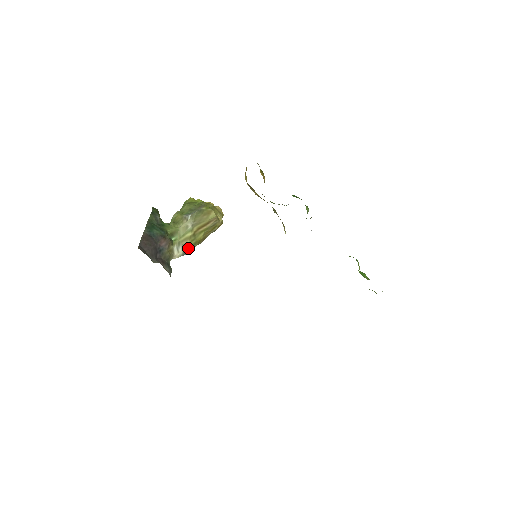
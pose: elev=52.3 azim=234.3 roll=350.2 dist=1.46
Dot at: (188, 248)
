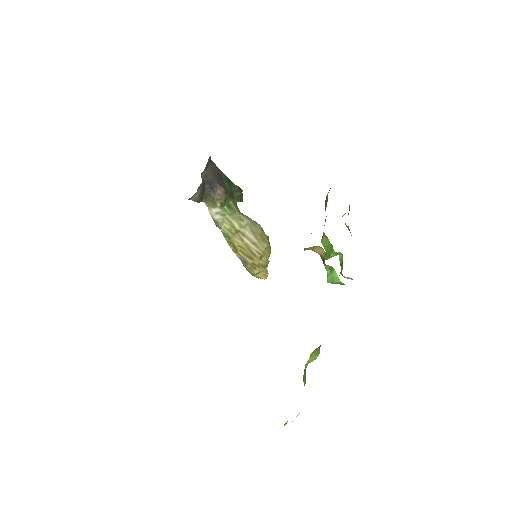
Dot at: (222, 228)
